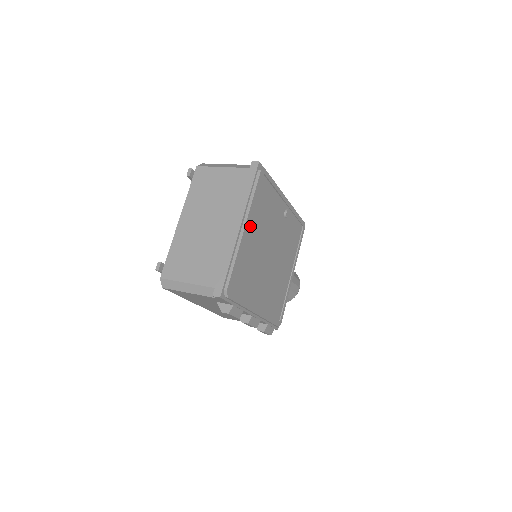
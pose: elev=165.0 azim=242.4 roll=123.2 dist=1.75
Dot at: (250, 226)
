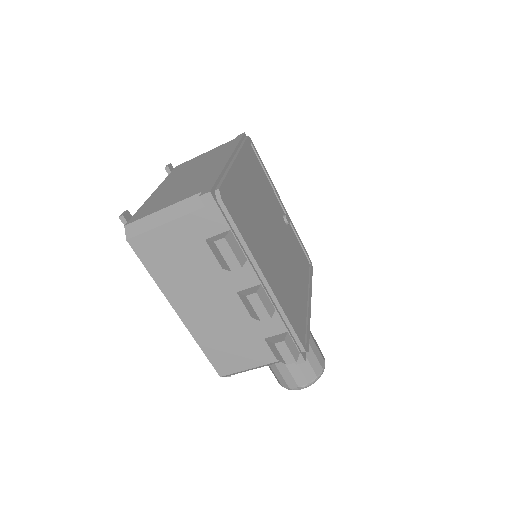
Dot at: (242, 170)
